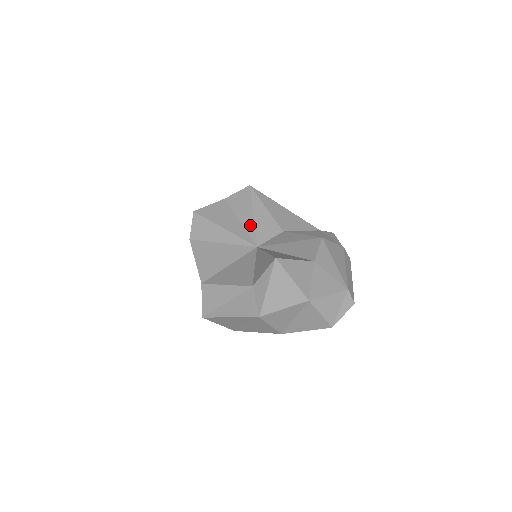
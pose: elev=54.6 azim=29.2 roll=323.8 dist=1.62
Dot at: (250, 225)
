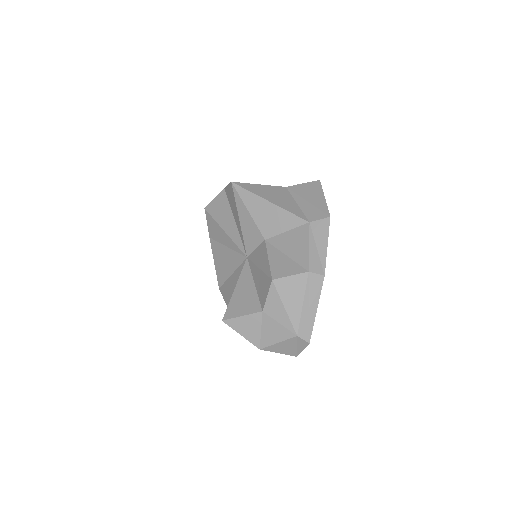
Dot at: (240, 231)
